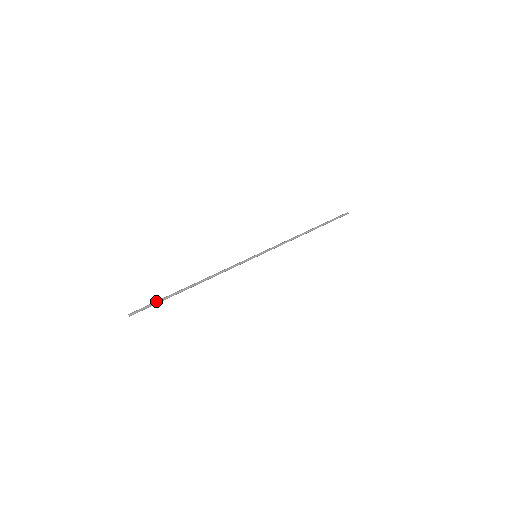
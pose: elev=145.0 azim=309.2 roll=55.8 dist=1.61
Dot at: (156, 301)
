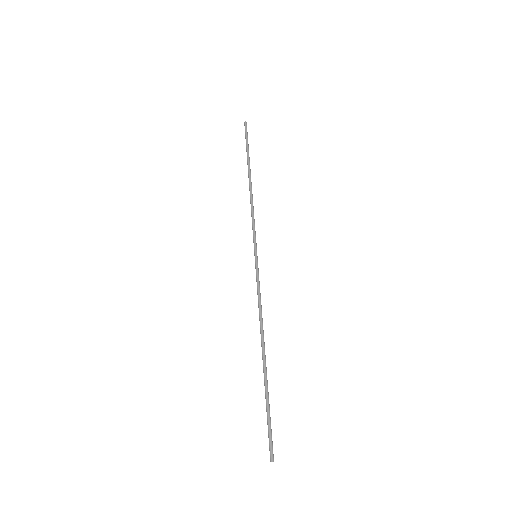
Dot at: (268, 414)
